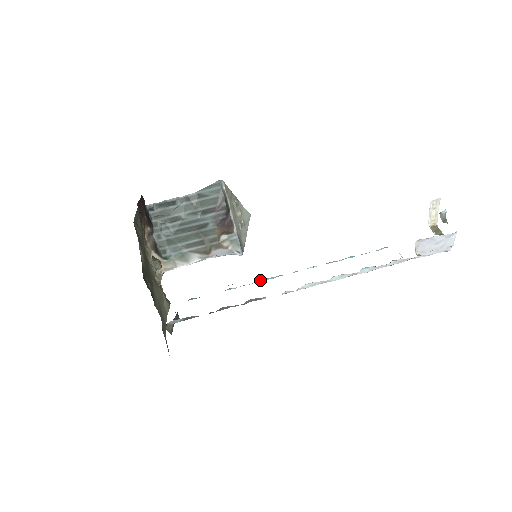
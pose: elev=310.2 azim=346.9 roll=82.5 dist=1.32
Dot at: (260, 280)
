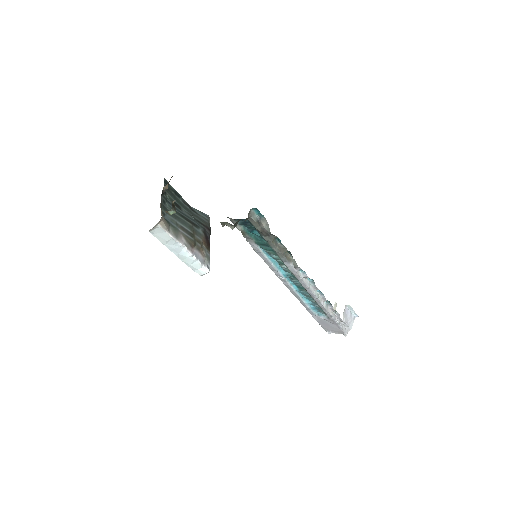
Dot at: (273, 262)
